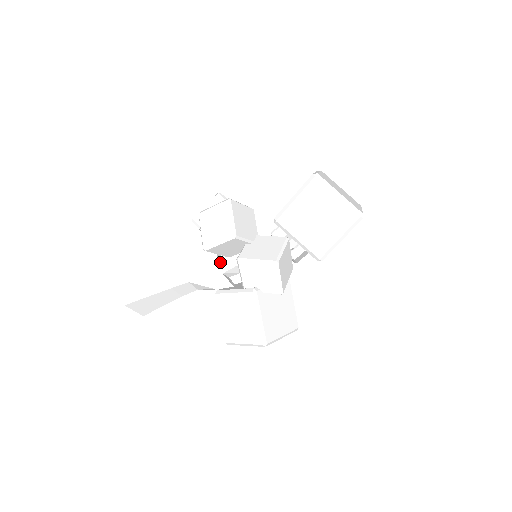
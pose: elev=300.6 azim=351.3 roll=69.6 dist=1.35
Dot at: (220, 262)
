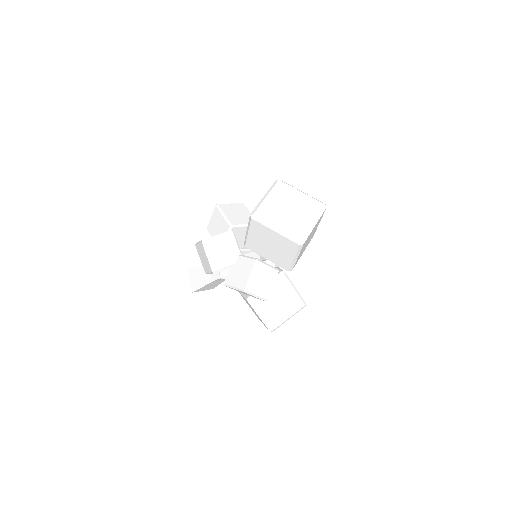
Dot at: occluded
